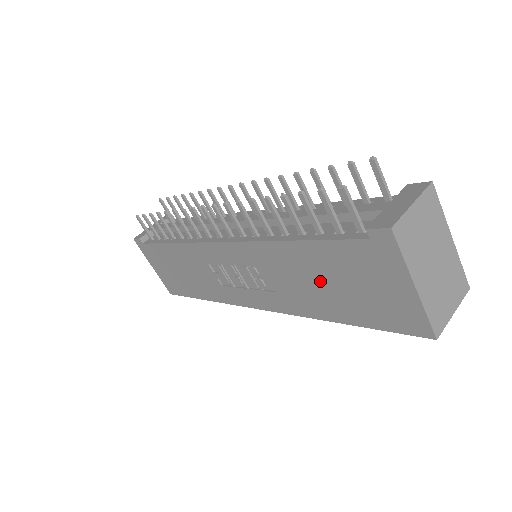
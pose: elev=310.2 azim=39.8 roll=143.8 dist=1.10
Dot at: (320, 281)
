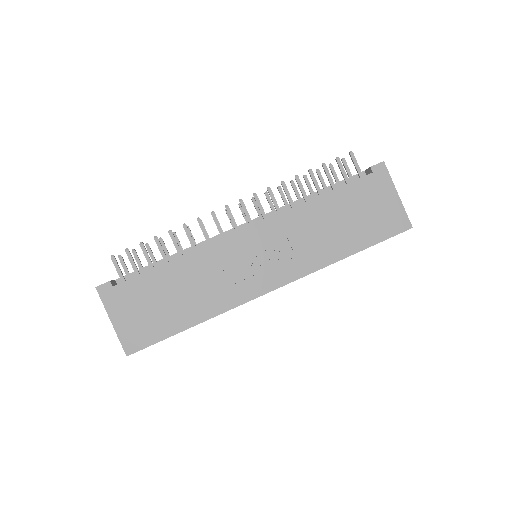
Dot at: (338, 222)
